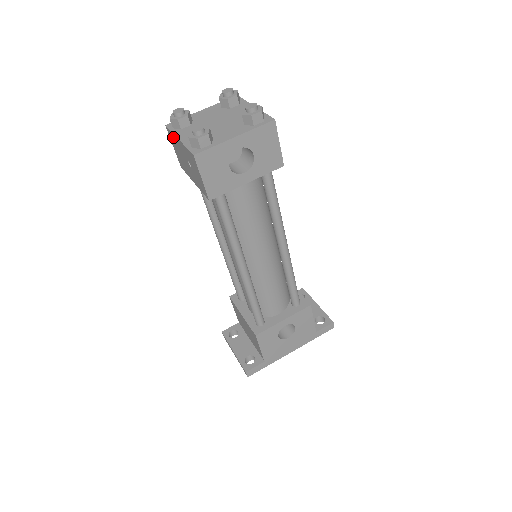
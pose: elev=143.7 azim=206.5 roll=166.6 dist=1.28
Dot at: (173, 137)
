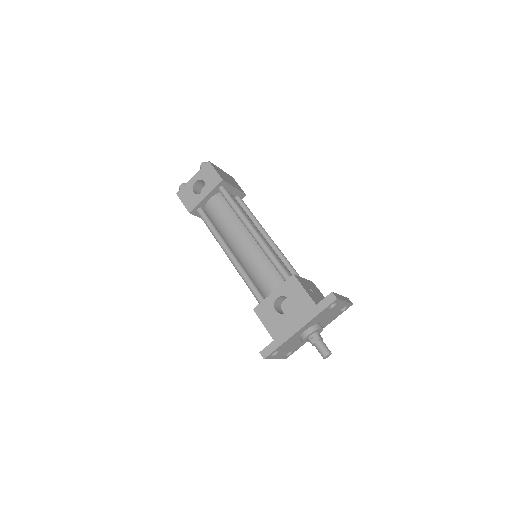
Dot at: occluded
